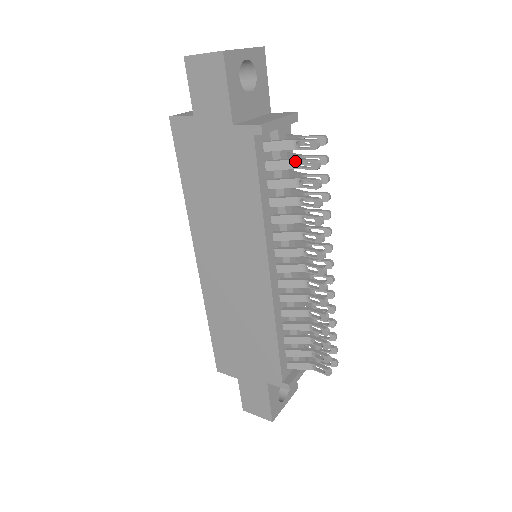
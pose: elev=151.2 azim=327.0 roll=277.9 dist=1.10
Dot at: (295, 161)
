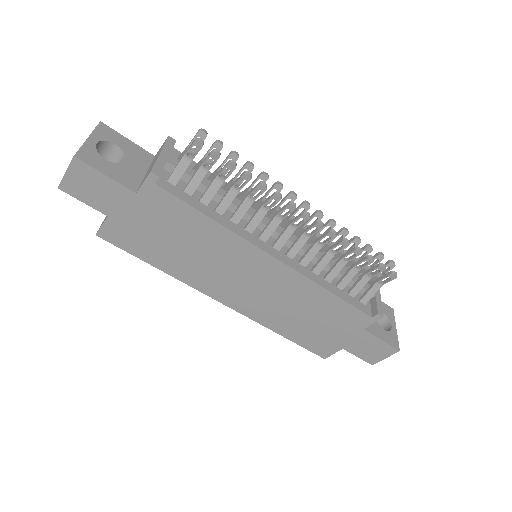
Dot at: (201, 168)
